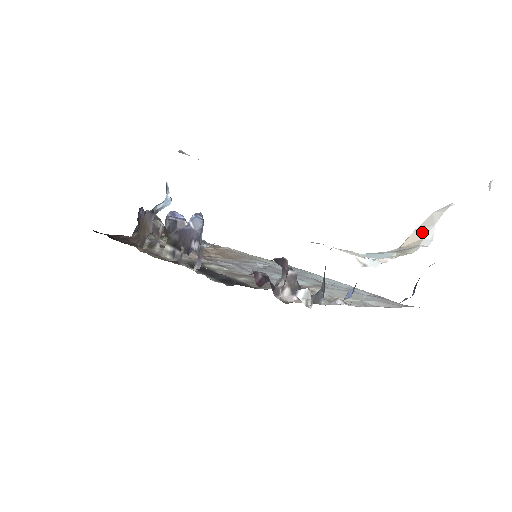
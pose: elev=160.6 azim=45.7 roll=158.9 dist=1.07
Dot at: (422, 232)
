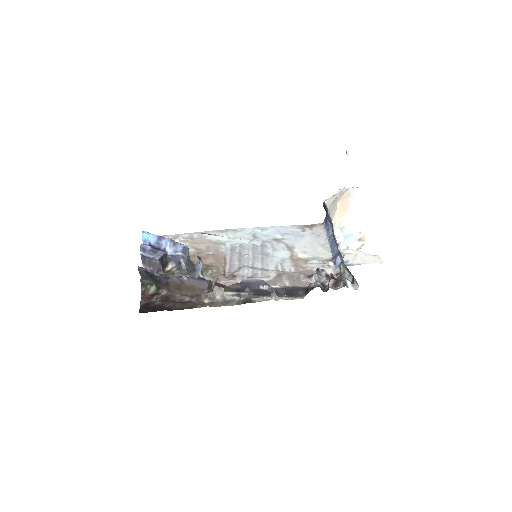
Dot at: (355, 213)
